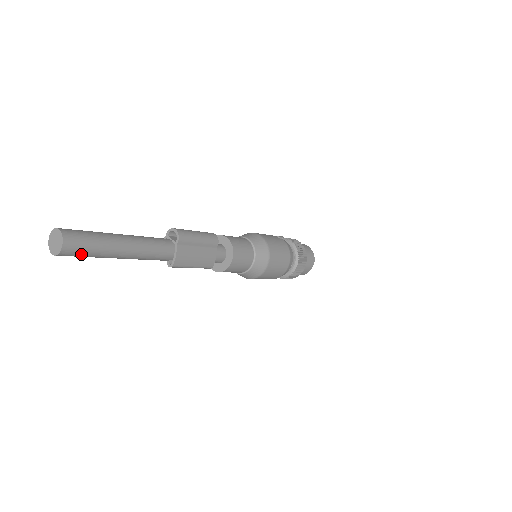
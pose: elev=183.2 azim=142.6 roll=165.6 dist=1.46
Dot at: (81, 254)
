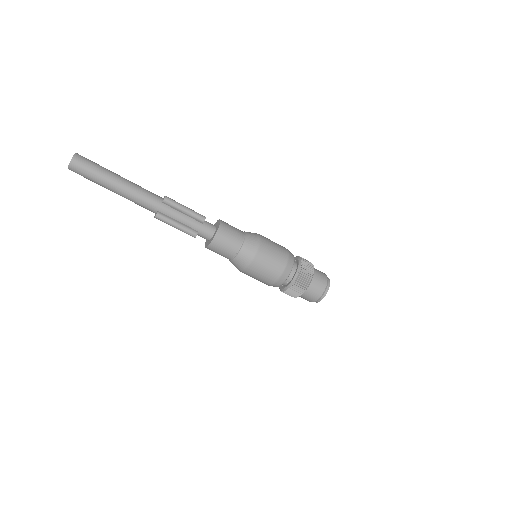
Dot at: (90, 162)
